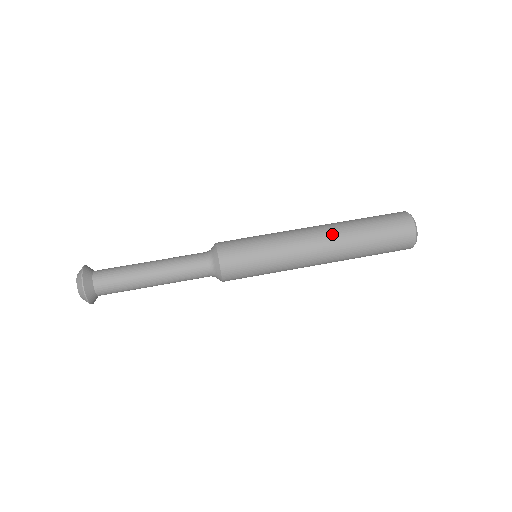
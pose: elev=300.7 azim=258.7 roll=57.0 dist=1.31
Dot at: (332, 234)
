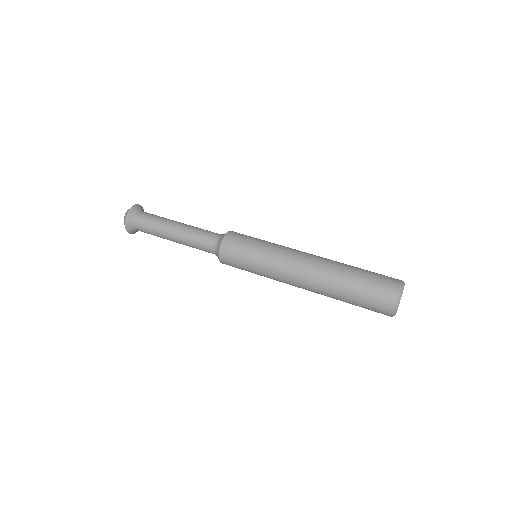
Dot at: occluded
